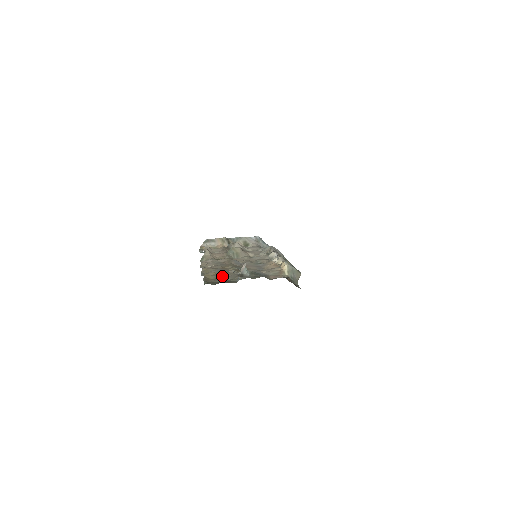
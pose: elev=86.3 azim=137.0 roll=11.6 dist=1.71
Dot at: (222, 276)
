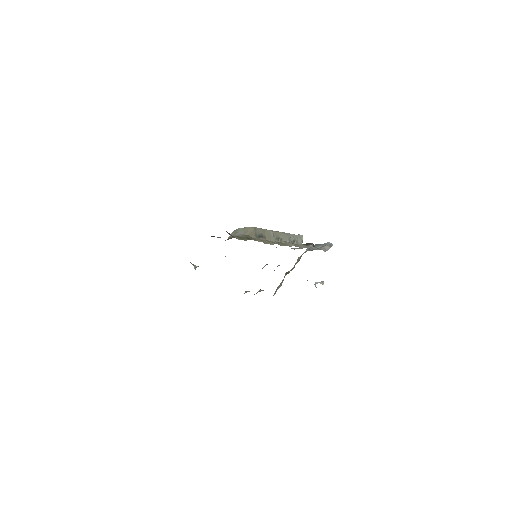
Dot at: occluded
